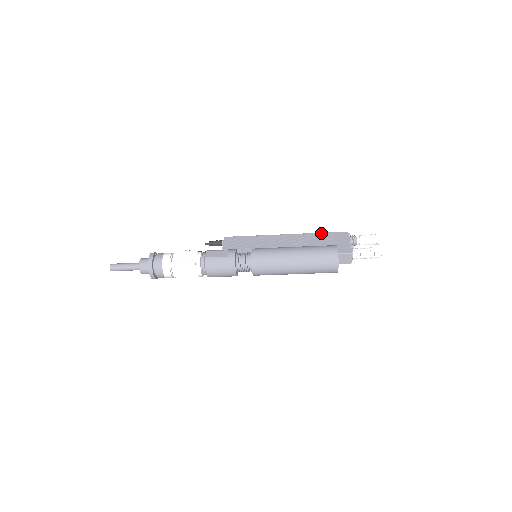
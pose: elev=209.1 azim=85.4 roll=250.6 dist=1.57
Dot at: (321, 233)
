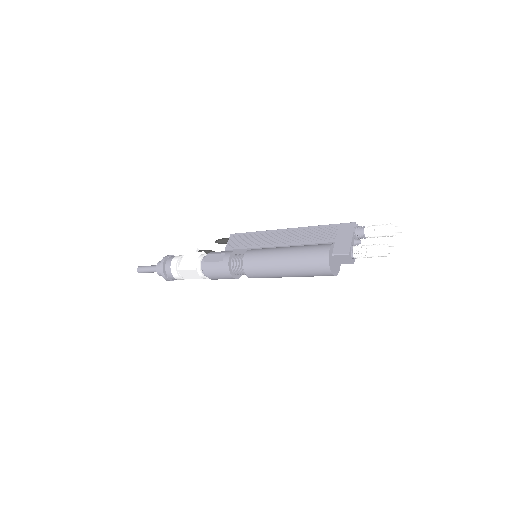
Dot at: (325, 225)
